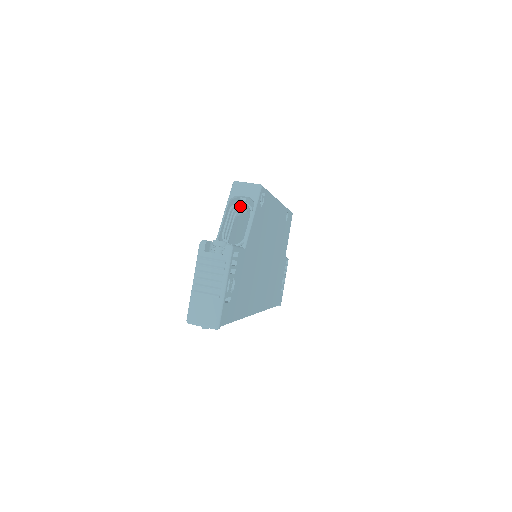
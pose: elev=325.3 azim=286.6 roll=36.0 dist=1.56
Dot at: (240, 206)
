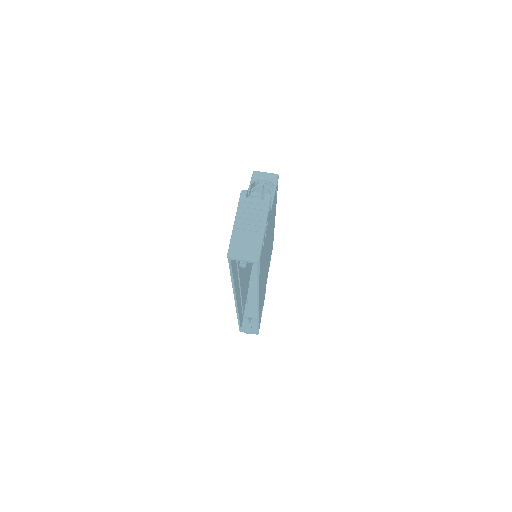
Dot at: (259, 190)
